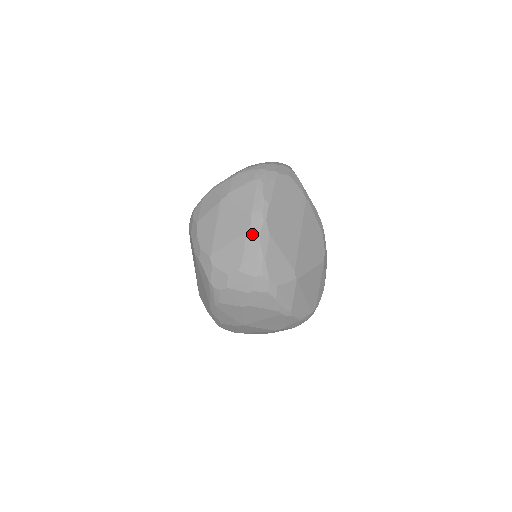
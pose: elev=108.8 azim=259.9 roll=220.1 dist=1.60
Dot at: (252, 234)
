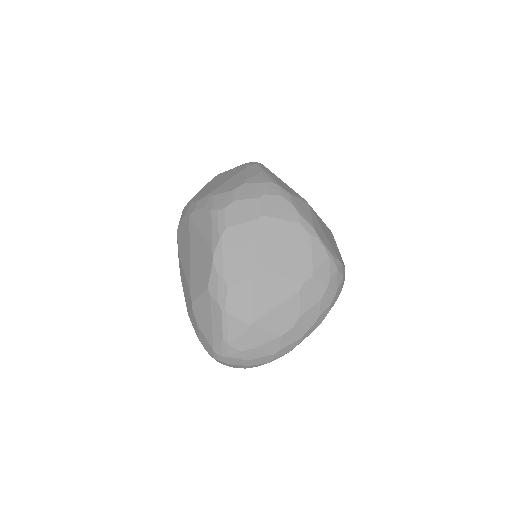
Dot at: (251, 167)
